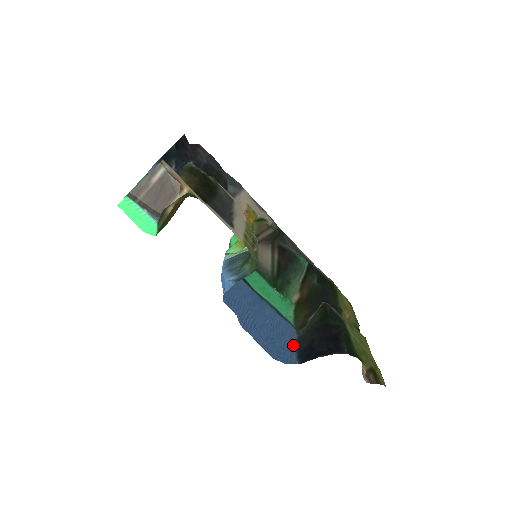
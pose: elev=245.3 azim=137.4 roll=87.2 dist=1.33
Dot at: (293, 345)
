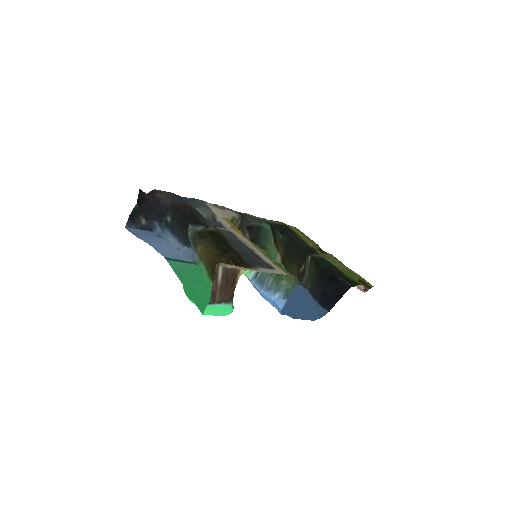
Dot at: (311, 299)
